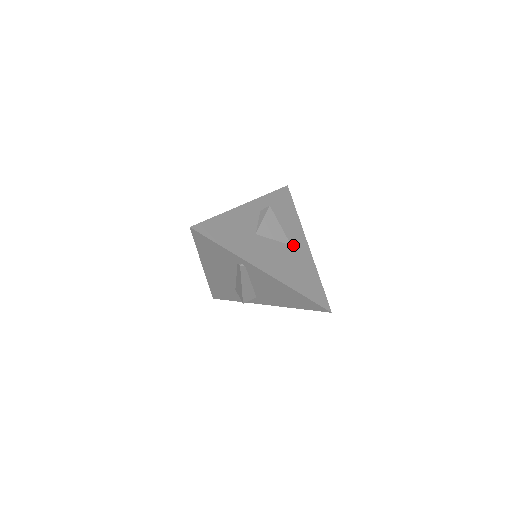
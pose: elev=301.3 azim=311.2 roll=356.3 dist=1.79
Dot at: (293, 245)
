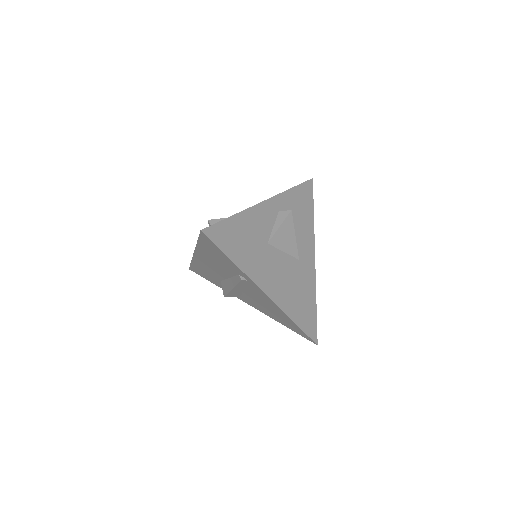
Dot at: (301, 259)
